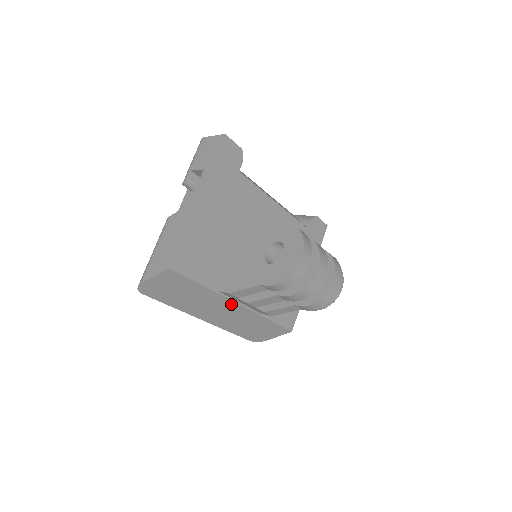
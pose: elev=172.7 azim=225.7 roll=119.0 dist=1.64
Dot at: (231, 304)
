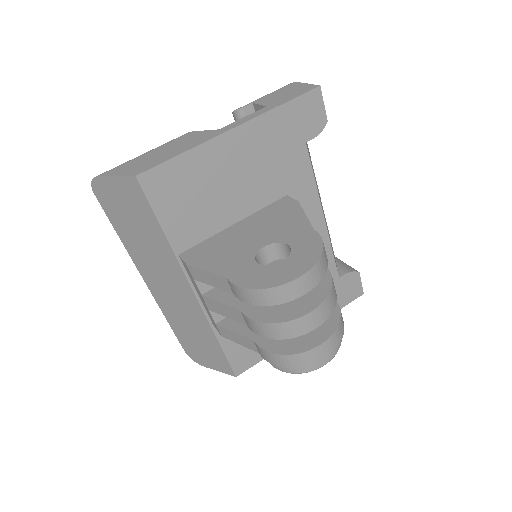
Dot at: (185, 285)
